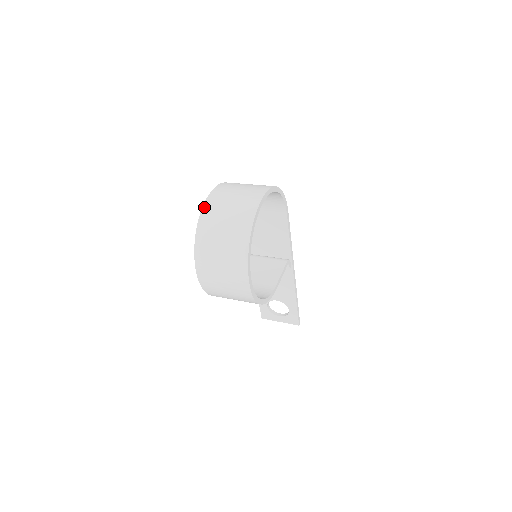
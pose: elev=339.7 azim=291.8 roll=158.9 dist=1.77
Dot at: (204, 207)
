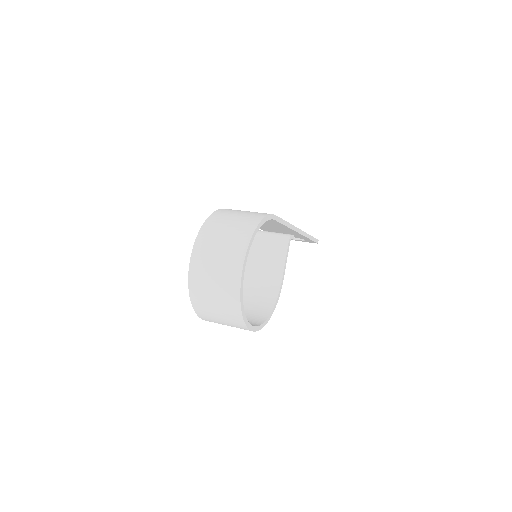
Dot at: (190, 283)
